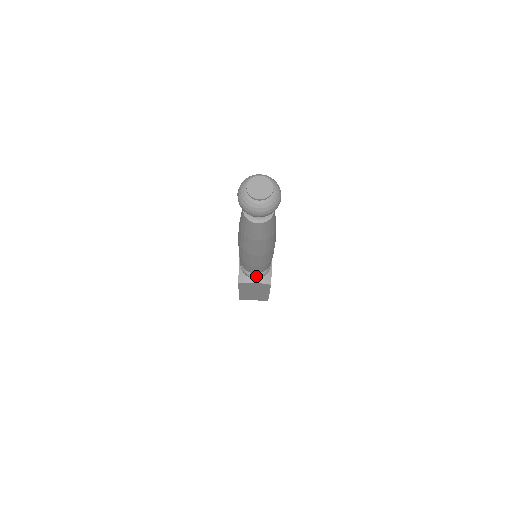
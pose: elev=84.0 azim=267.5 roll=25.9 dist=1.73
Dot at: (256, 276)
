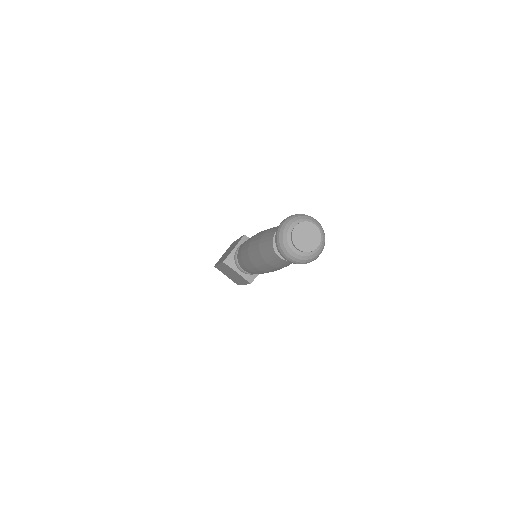
Dot at: (243, 270)
